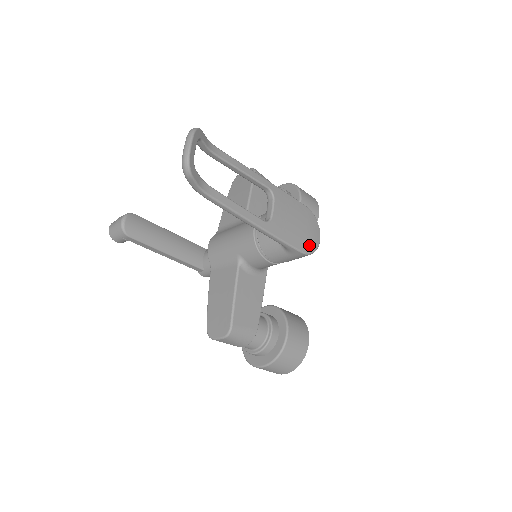
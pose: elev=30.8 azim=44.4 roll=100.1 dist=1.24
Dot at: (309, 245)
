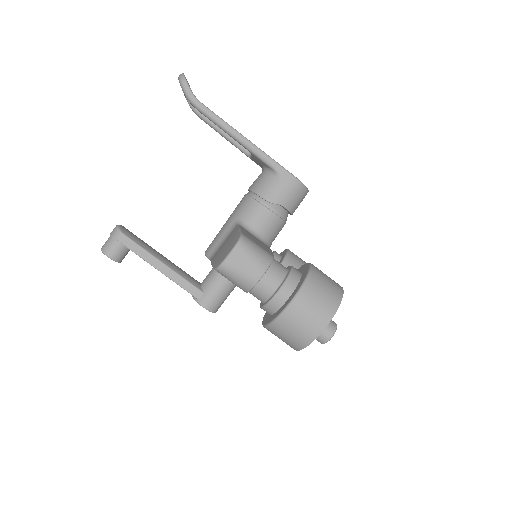
Dot at: occluded
